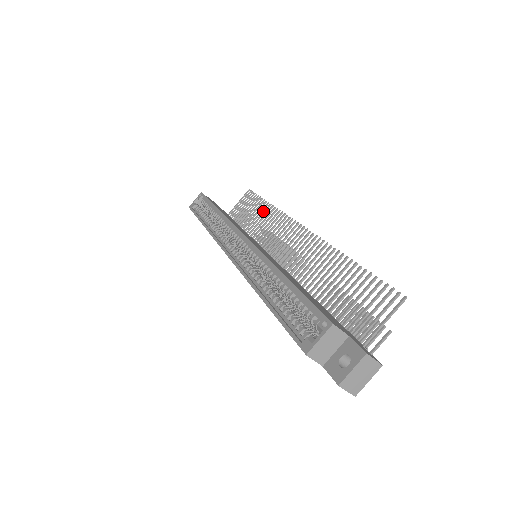
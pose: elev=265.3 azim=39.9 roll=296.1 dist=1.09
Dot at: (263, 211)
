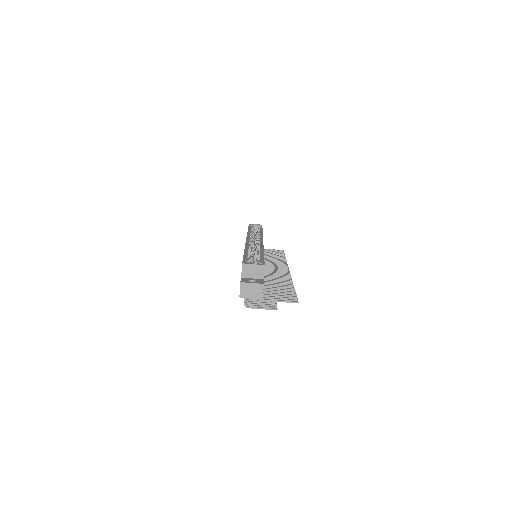
Dot at: (279, 257)
